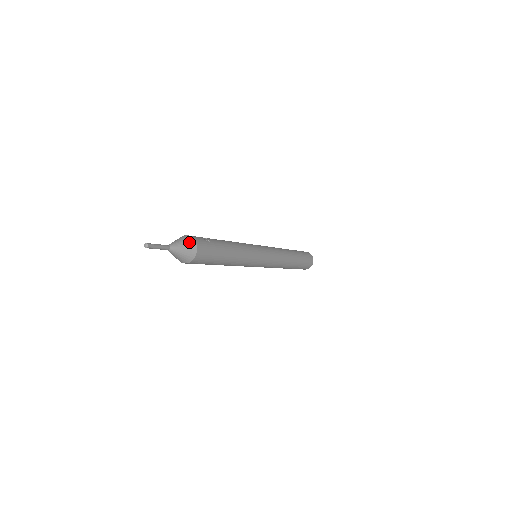
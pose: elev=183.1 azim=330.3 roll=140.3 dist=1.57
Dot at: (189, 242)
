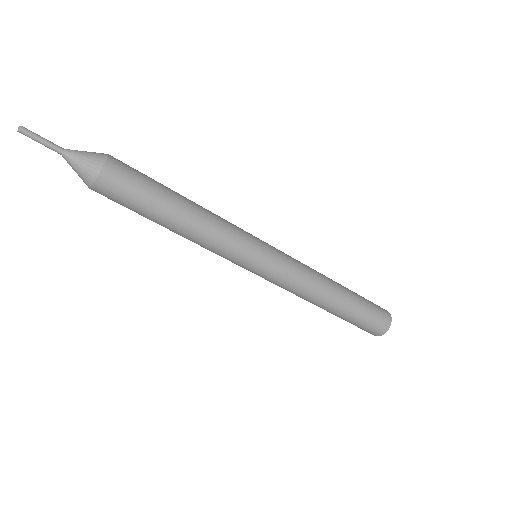
Dot at: occluded
